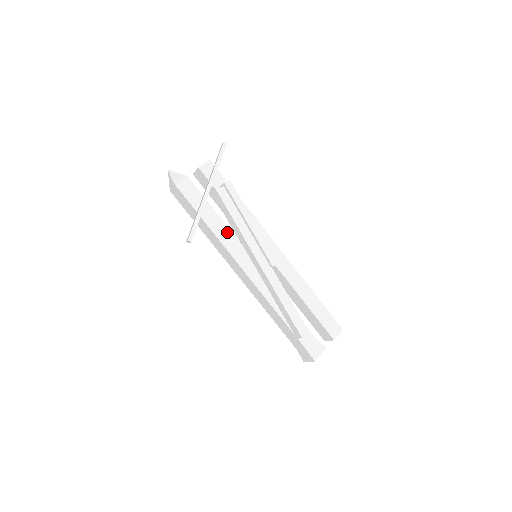
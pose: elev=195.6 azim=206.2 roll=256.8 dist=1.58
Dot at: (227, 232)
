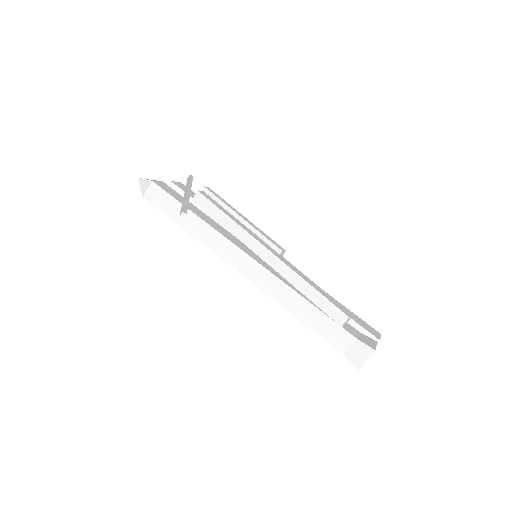
Dot at: (219, 226)
